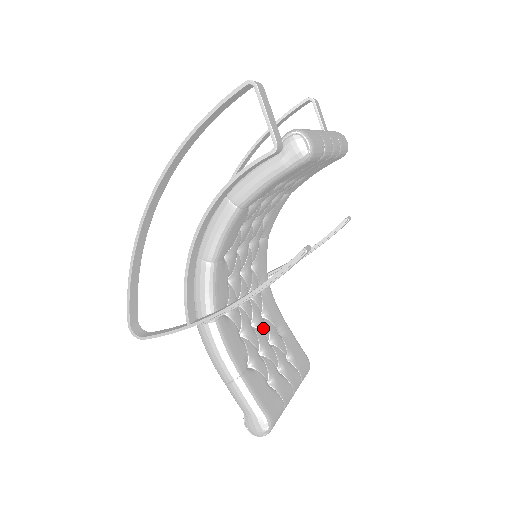
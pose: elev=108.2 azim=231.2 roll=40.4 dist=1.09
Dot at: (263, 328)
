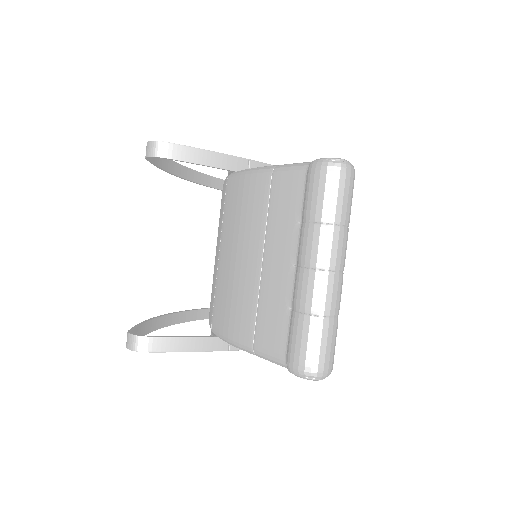
Dot at: occluded
